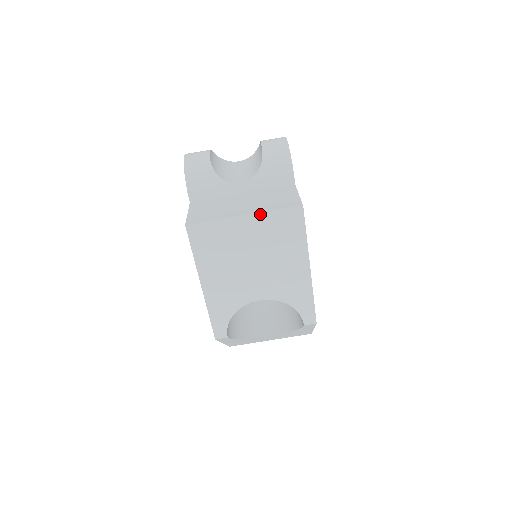
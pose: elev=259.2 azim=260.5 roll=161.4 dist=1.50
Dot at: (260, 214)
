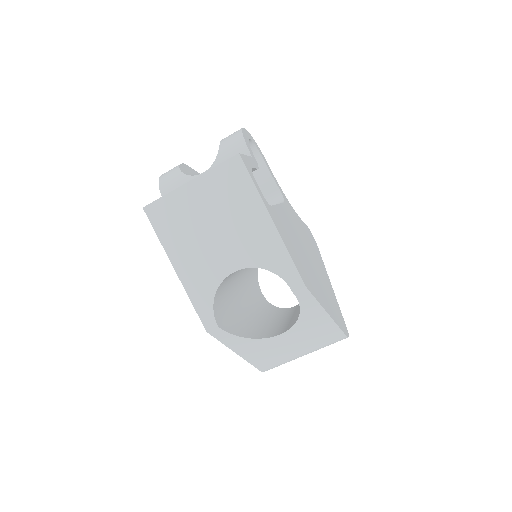
Dot at: (203, 175)
